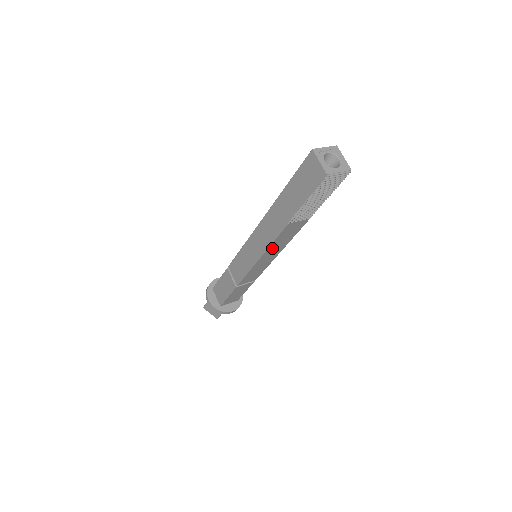
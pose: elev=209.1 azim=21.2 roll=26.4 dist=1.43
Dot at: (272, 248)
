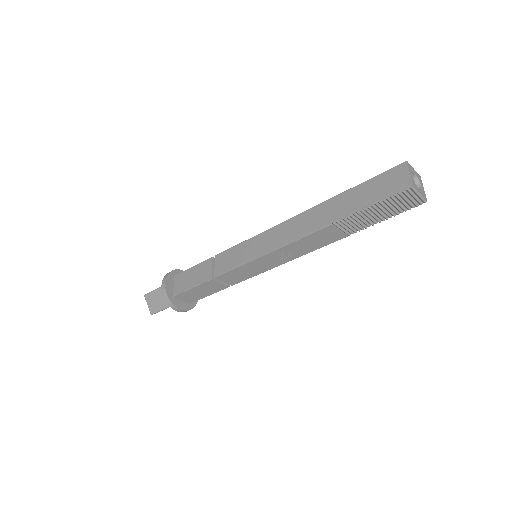
Dot at: (288, 249)
